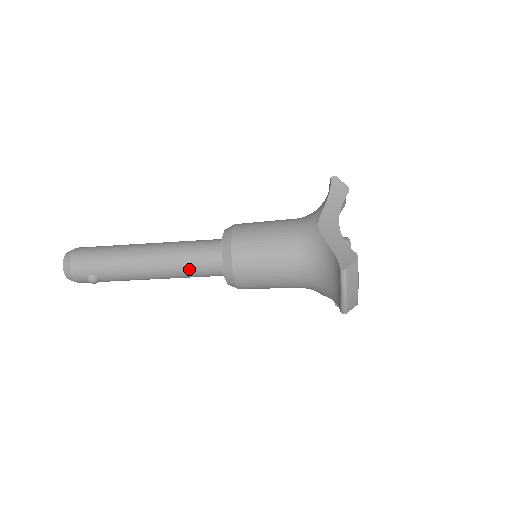
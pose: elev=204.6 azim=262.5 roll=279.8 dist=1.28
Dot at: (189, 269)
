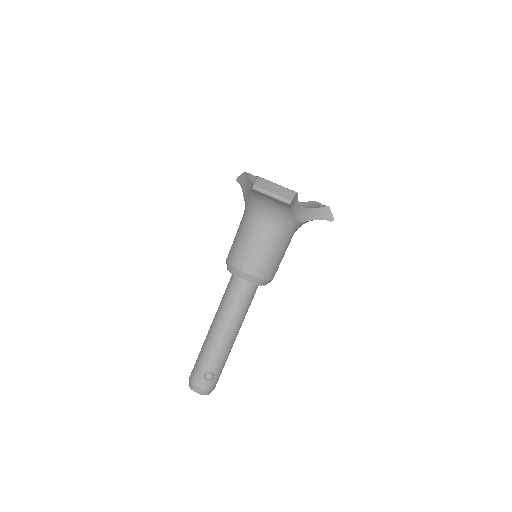
Dot at: (233, 304)
